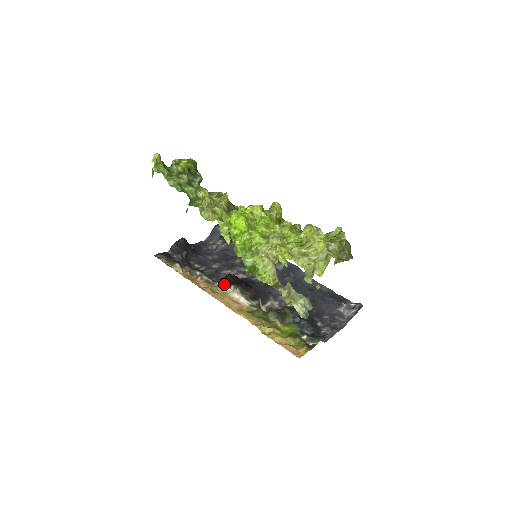
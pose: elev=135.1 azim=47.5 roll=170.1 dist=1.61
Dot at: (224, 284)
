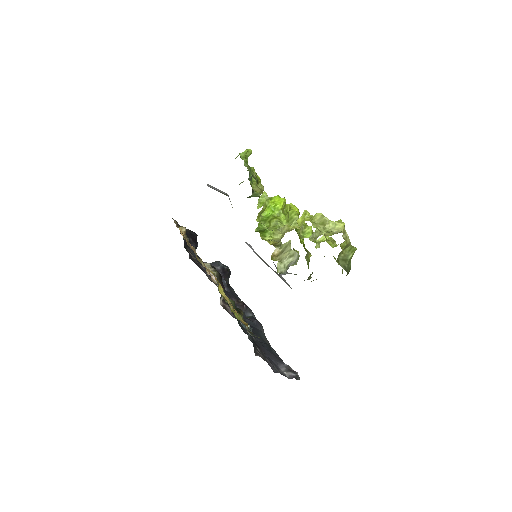
Dot at: (207, 264)
